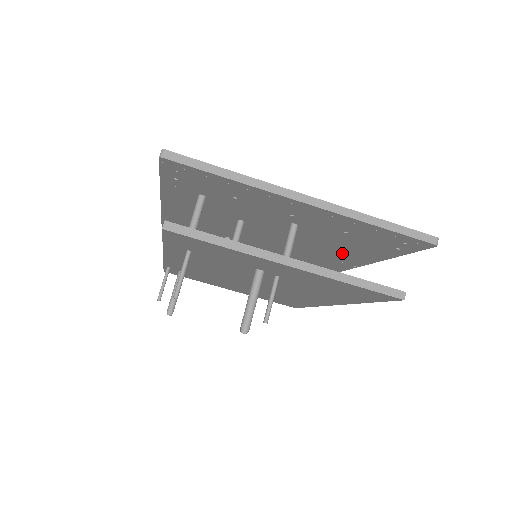
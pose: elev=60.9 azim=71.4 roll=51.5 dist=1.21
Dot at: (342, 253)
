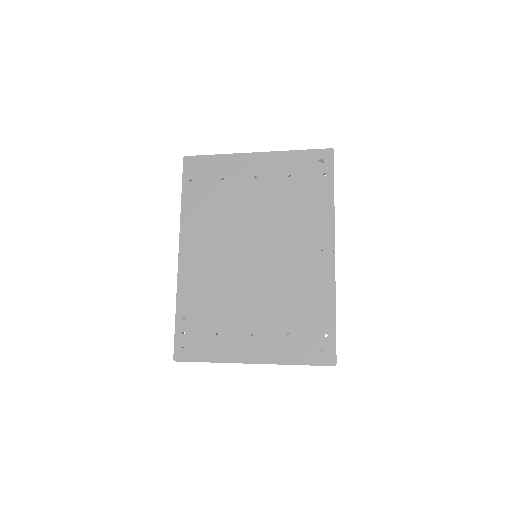
Dot at: (309, 282)
